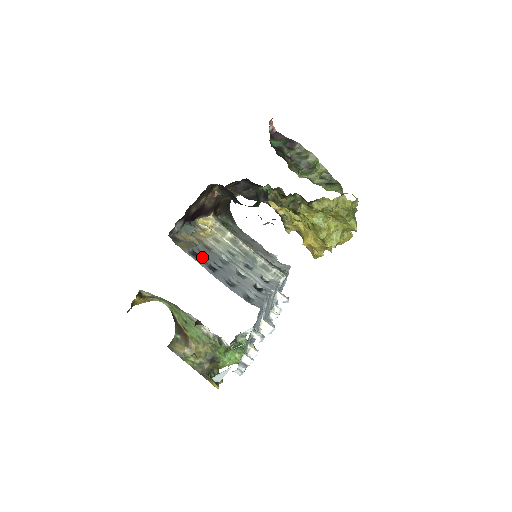
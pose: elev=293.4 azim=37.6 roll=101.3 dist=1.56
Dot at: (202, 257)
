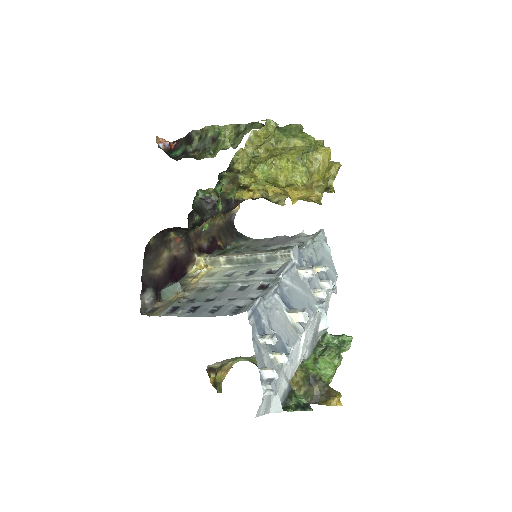
Dot at: (182, 306)
